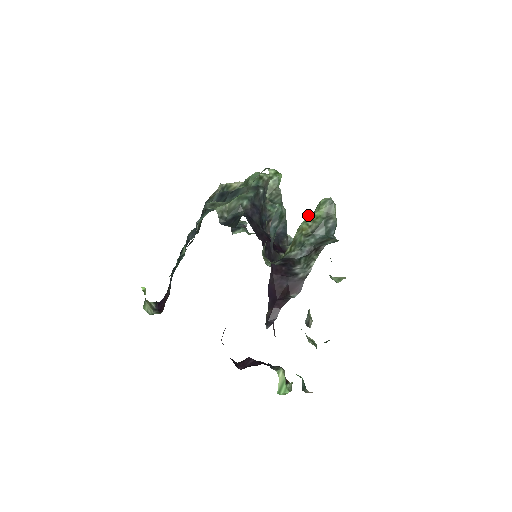
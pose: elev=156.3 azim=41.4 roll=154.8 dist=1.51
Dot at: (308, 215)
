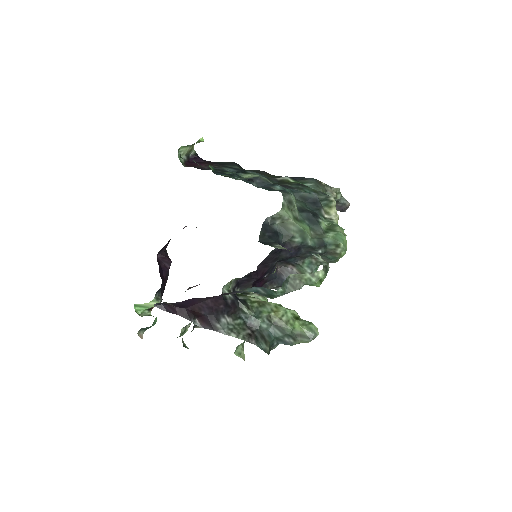
Dot at: (296, 313)
